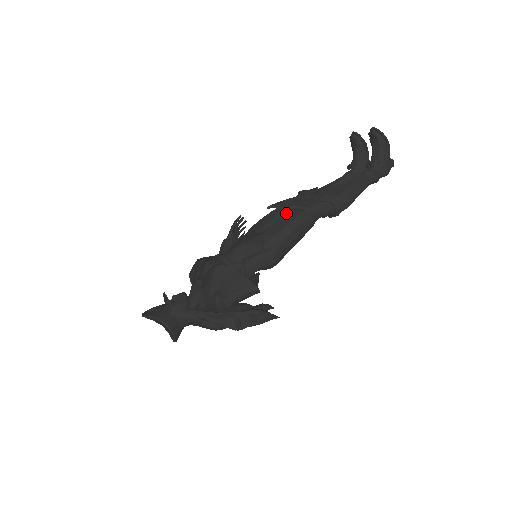
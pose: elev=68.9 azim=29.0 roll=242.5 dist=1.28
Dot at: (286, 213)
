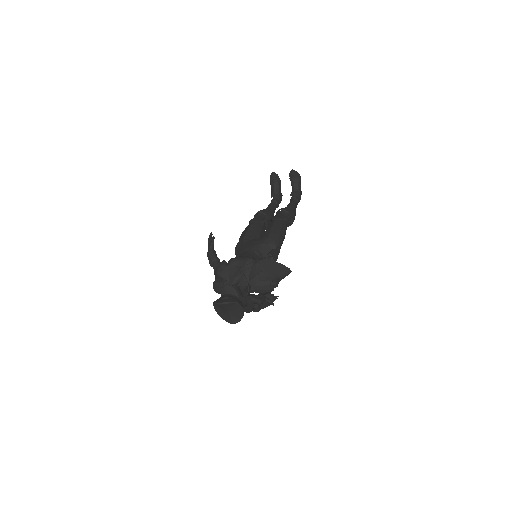
Dot at: (274, 223)
